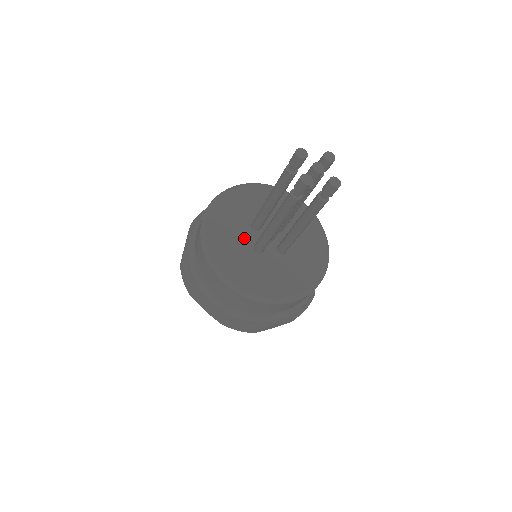
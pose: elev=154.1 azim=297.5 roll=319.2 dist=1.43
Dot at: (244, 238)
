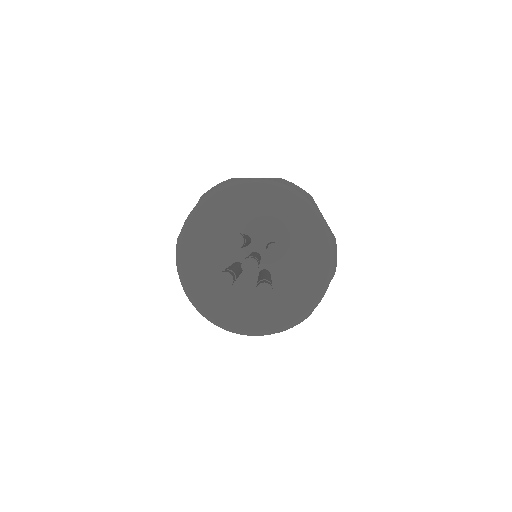
Dot at: (225, 251)
